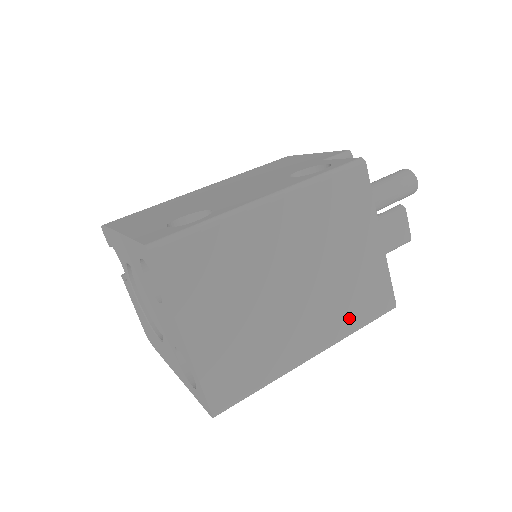
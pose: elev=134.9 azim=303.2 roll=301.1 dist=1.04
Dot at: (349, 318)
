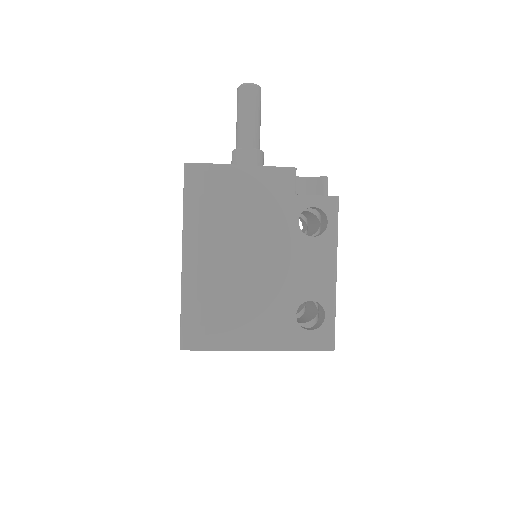
Dot at: occluded
